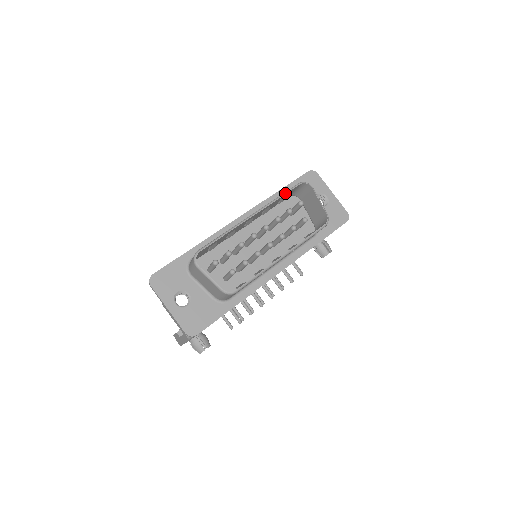
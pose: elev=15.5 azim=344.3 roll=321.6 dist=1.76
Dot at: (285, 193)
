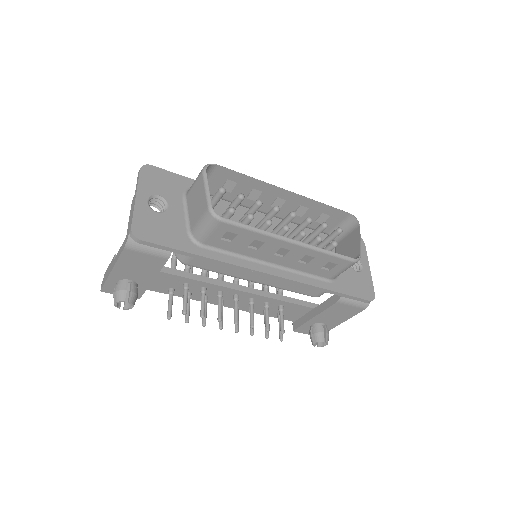
Dot at: (331, 206)
